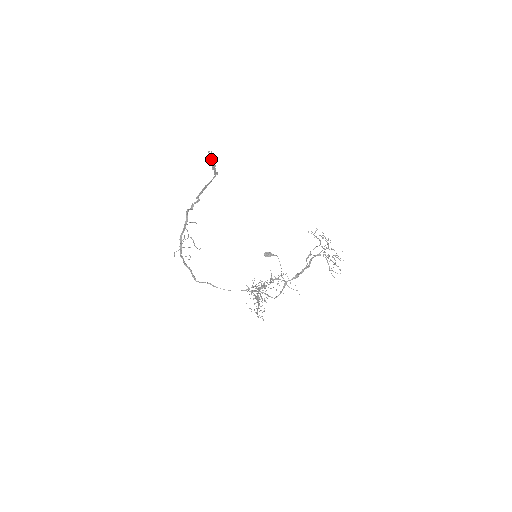
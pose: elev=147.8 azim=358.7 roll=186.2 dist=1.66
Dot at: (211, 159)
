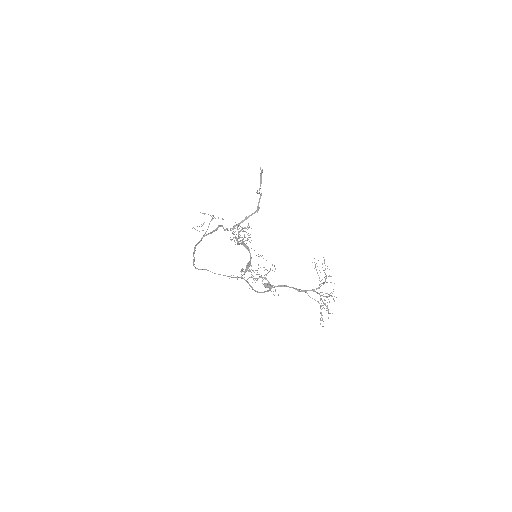
Dot at: (260, 179)
